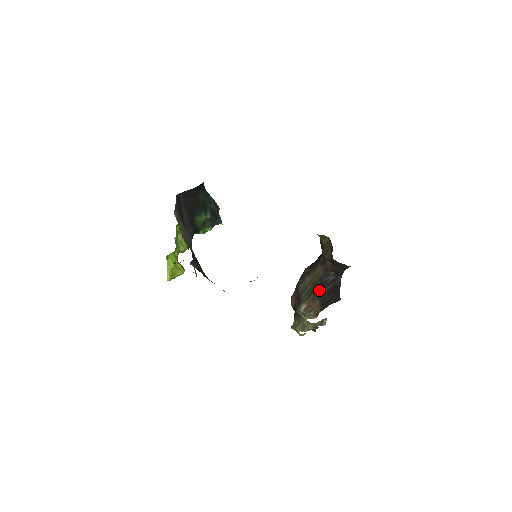
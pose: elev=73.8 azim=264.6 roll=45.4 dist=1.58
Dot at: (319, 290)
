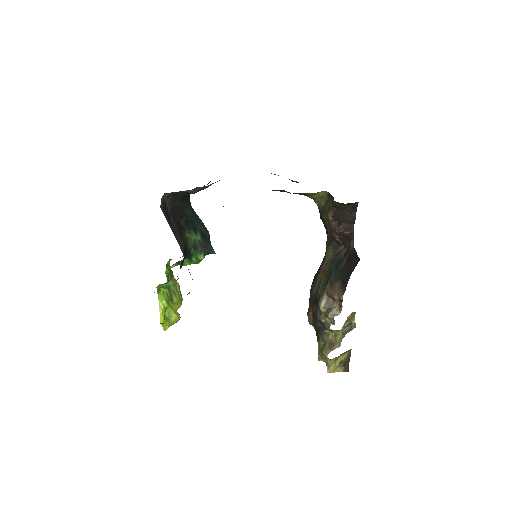
Dot at: (334, 272)
